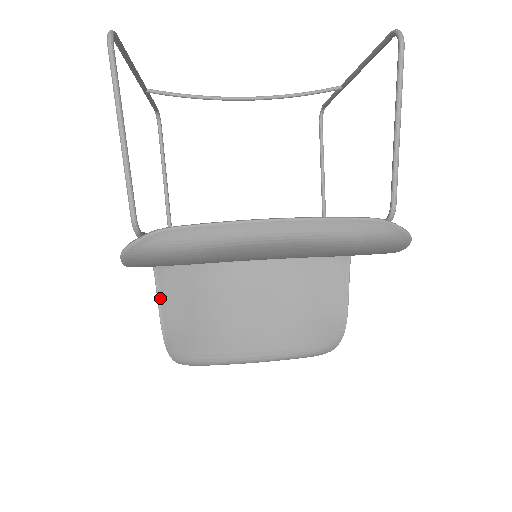
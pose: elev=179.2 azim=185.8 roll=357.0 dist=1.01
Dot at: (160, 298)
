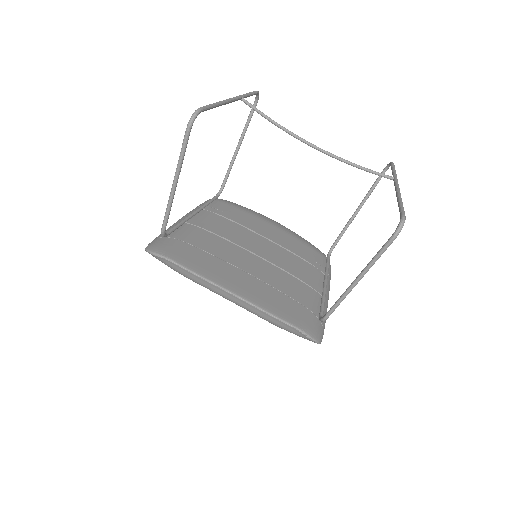
Dot at: occluded
